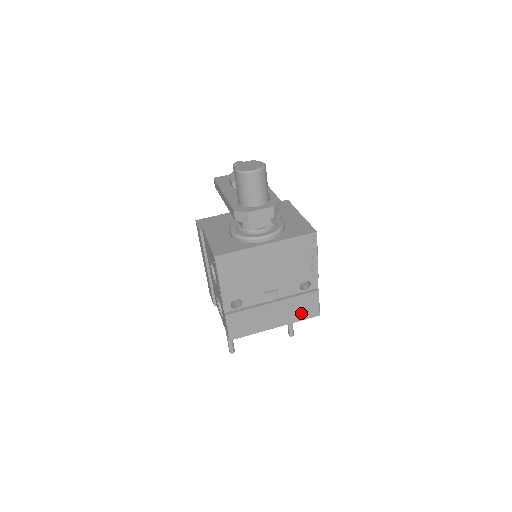
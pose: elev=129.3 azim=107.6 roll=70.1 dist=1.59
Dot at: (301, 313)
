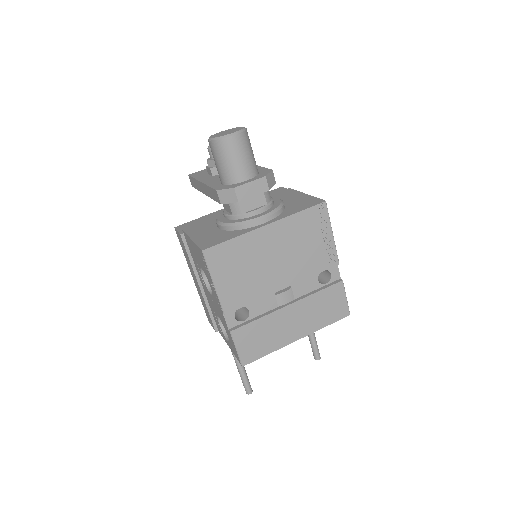
Dot at: (326, 315)
